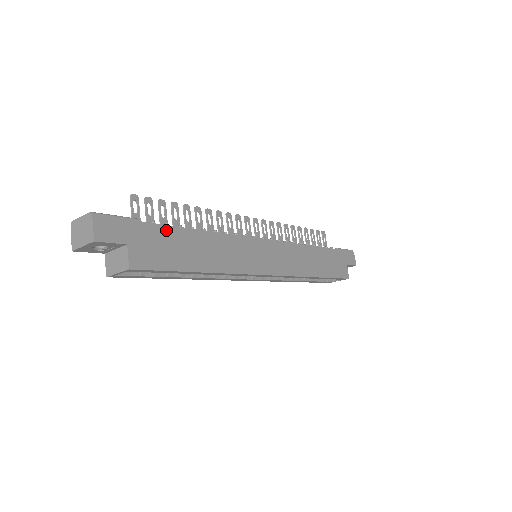
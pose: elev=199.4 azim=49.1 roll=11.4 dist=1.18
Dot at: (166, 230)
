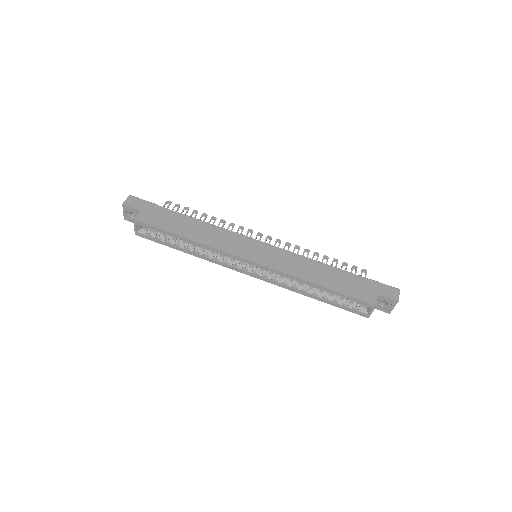
Dot at: (171, 212)
